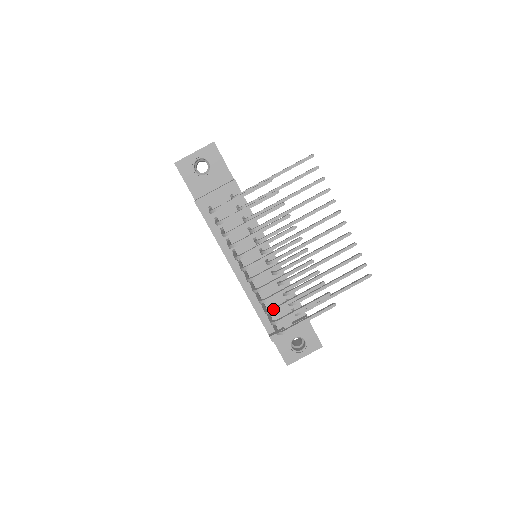
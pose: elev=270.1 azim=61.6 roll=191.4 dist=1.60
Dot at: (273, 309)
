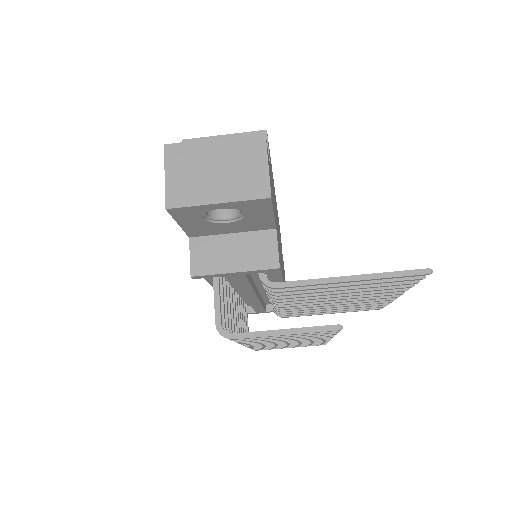
Dot at: occluded
